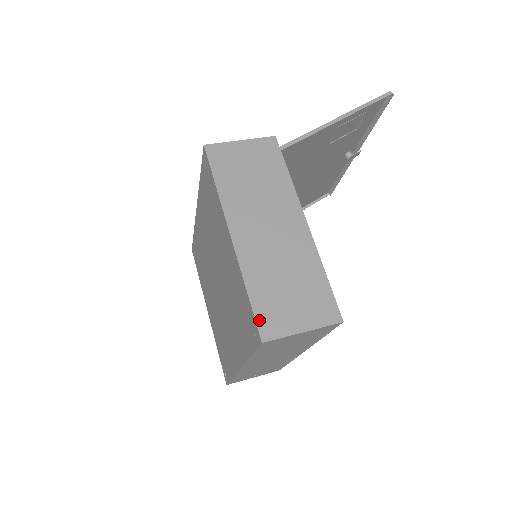
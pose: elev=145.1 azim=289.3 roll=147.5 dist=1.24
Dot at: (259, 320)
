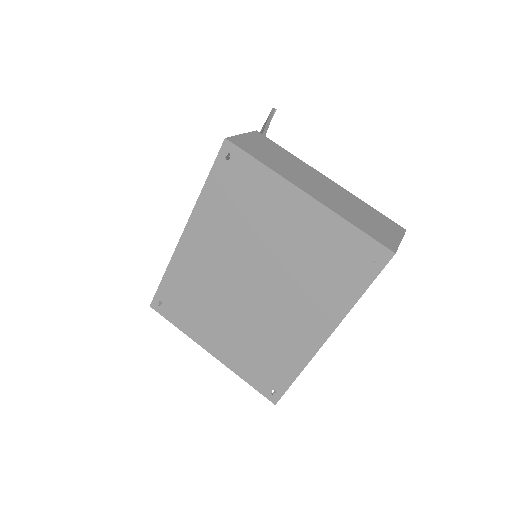
Dot at: (379, 241)
